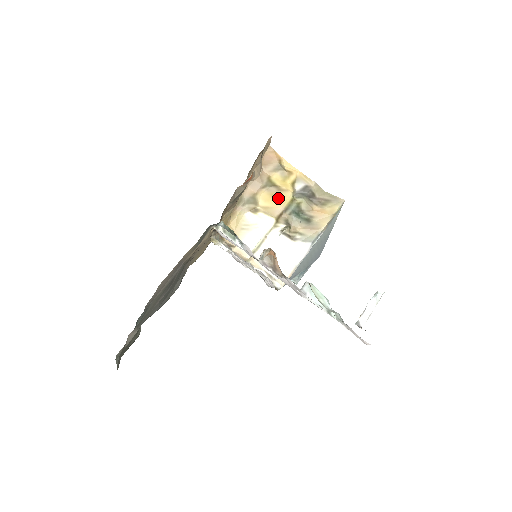
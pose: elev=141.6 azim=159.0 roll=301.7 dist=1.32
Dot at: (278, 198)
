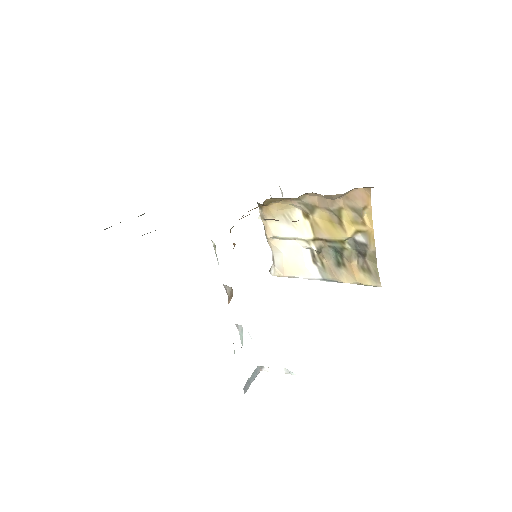
Dot at: (332, 228)
